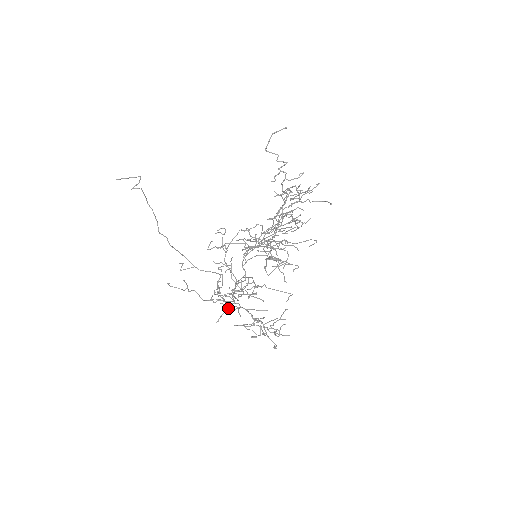
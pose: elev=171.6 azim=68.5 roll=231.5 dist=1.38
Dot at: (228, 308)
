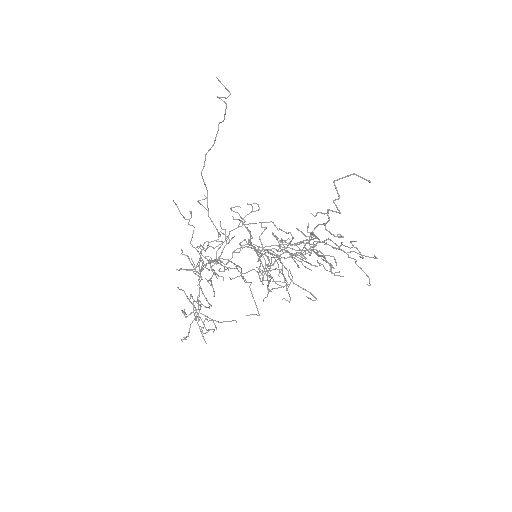
Dot at: (189, 270)
